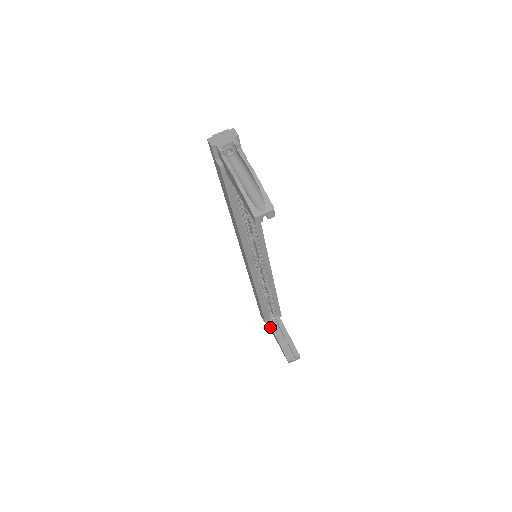
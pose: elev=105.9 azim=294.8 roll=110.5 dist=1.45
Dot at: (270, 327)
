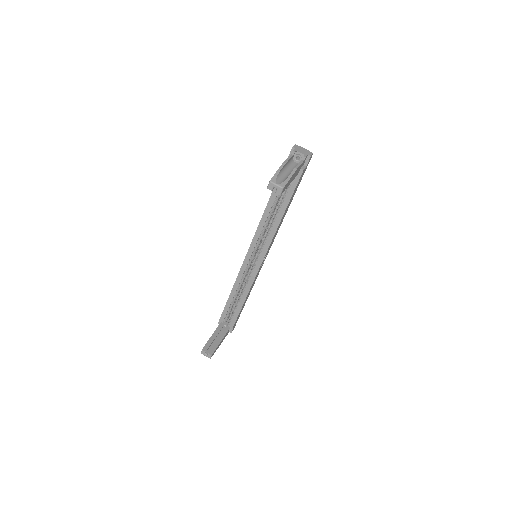
Dot at: occluded
